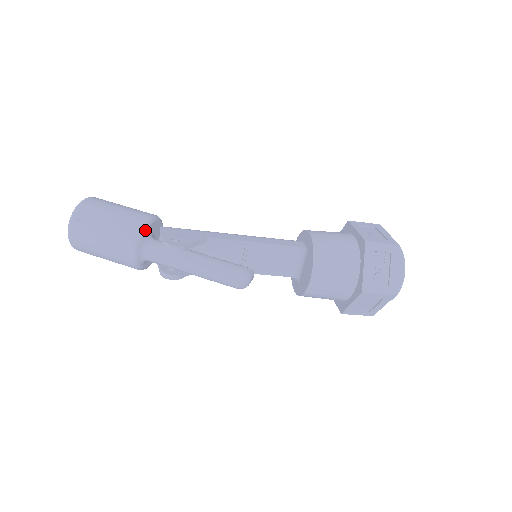
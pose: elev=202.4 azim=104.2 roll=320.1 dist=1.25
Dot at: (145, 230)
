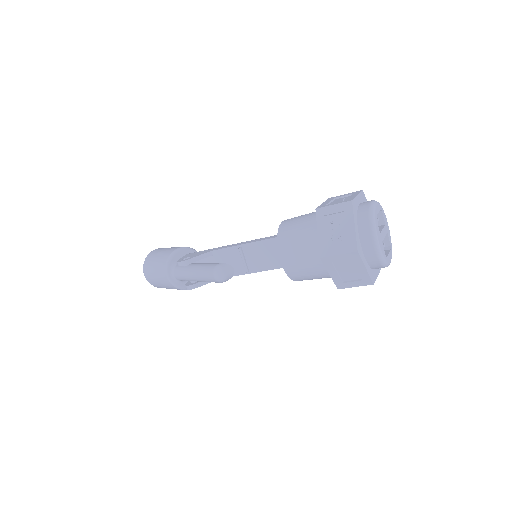
Dot at: (171, 258)
